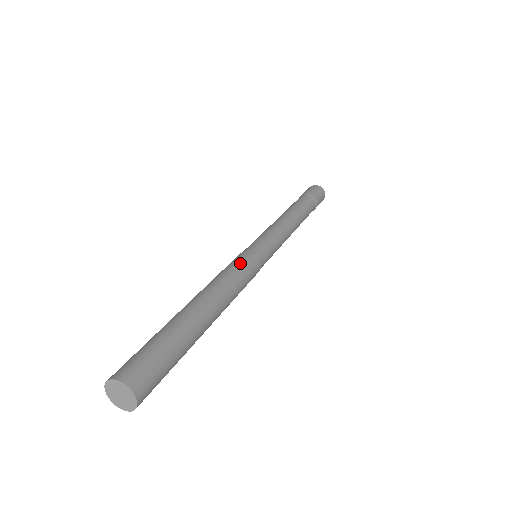
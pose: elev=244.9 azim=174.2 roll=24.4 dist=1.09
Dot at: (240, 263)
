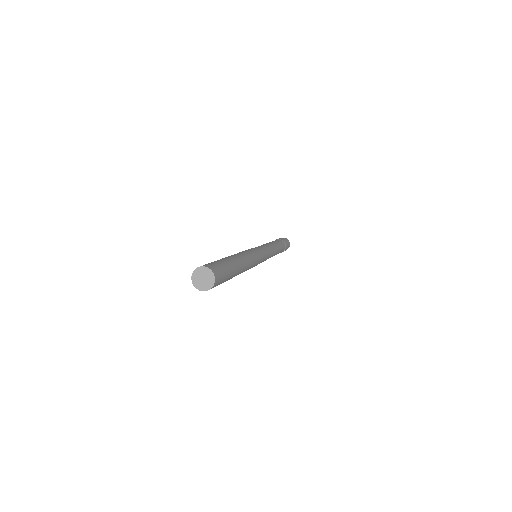
Dot at: (256, 255)
